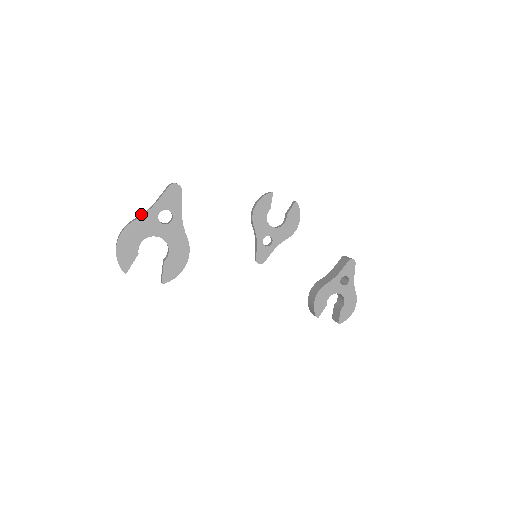
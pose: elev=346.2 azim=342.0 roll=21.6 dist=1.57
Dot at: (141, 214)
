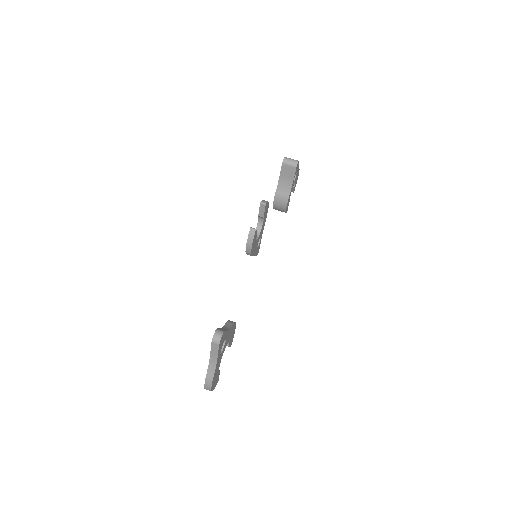
Dot at: (208, 369)
